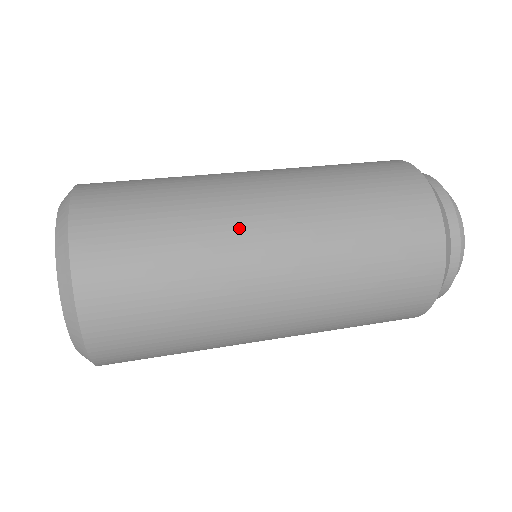
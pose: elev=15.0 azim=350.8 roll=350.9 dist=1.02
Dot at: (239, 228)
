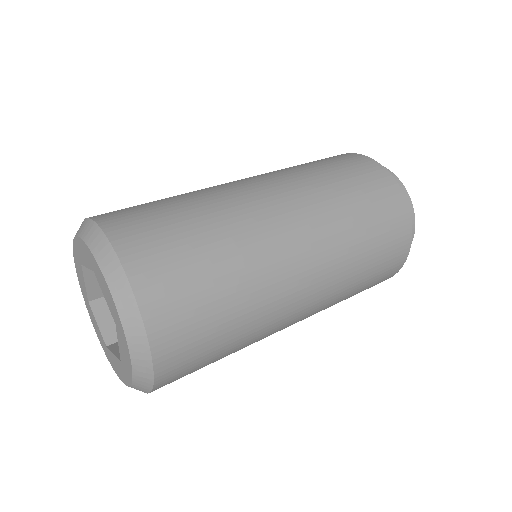
Dot at: (264, 224)
